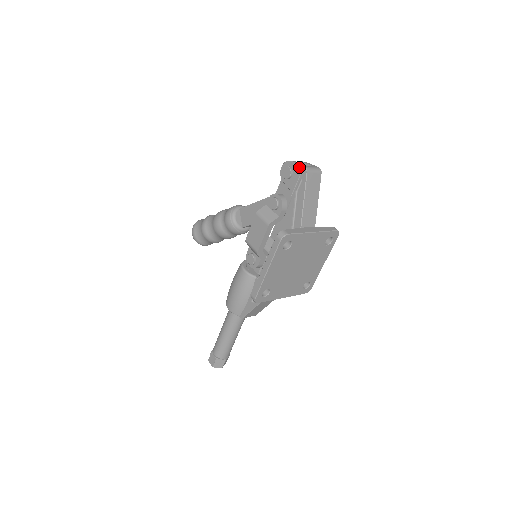
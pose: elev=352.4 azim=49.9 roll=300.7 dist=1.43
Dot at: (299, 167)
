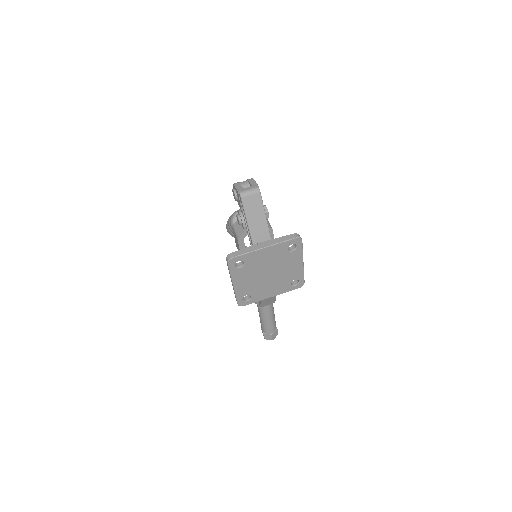
Dot at: (237, 192)
